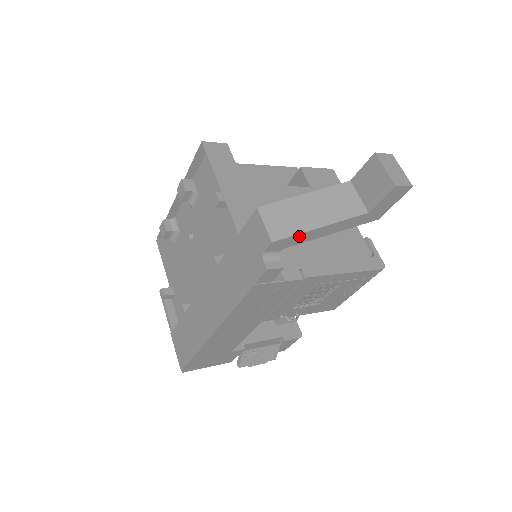
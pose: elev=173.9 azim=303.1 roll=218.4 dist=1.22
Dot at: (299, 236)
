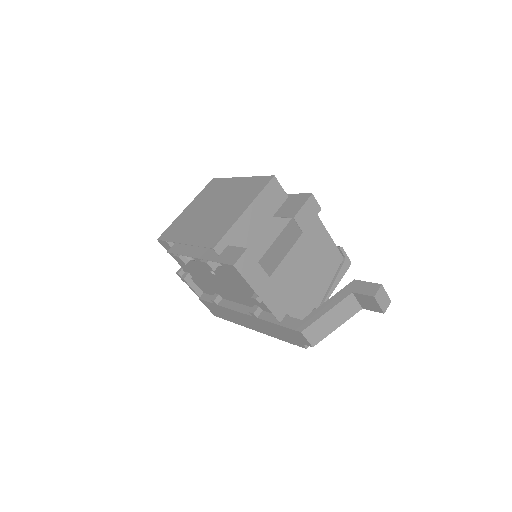
Dot at: (325, 335)
